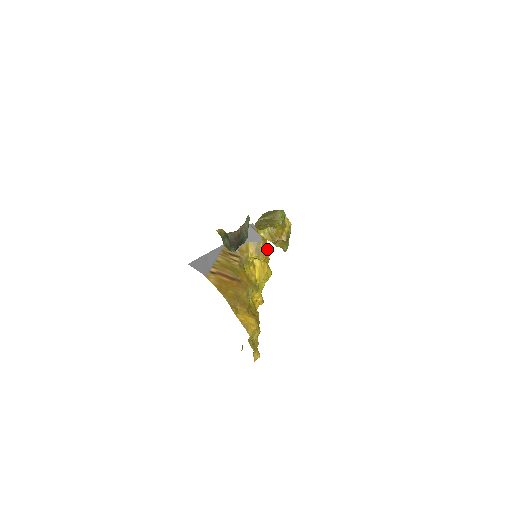
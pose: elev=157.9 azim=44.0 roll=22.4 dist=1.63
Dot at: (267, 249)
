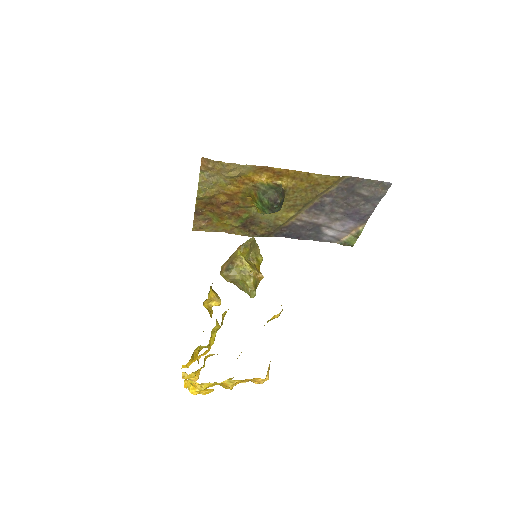
Dot at: occluded
